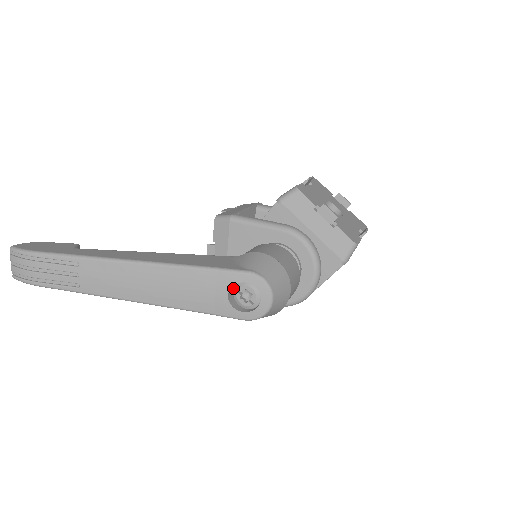
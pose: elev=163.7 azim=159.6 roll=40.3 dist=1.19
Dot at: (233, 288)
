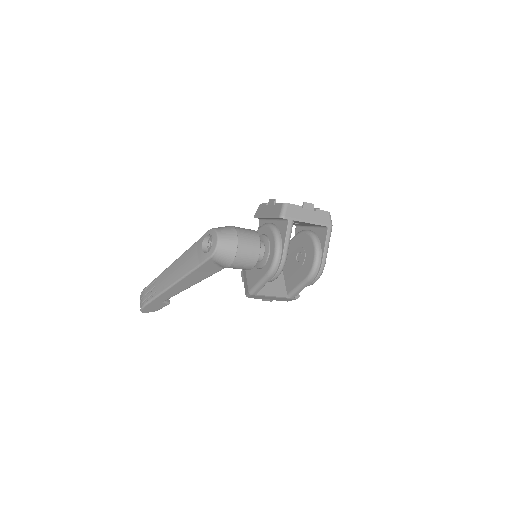
Dot at: occluded
